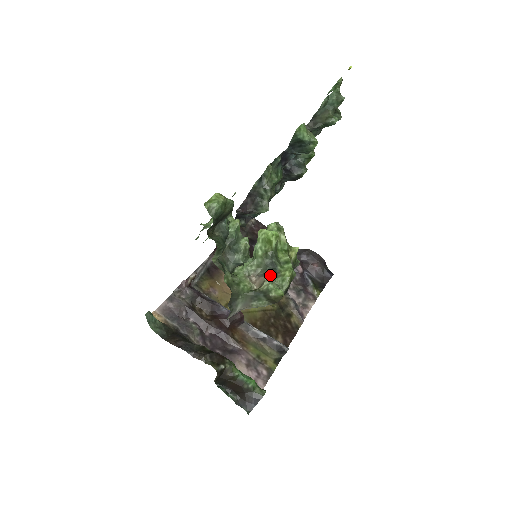
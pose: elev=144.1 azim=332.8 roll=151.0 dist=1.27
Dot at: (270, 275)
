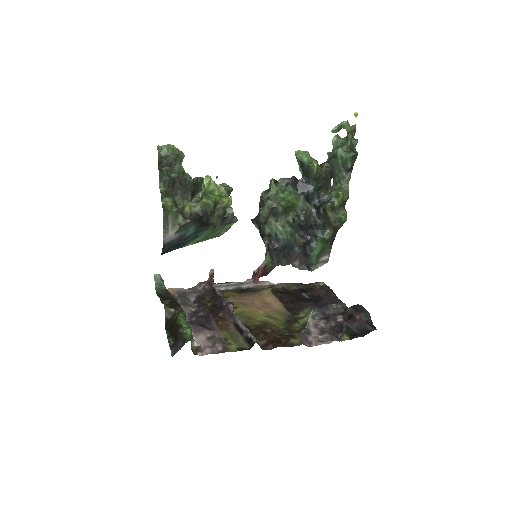
Dot at: (192, 201)
